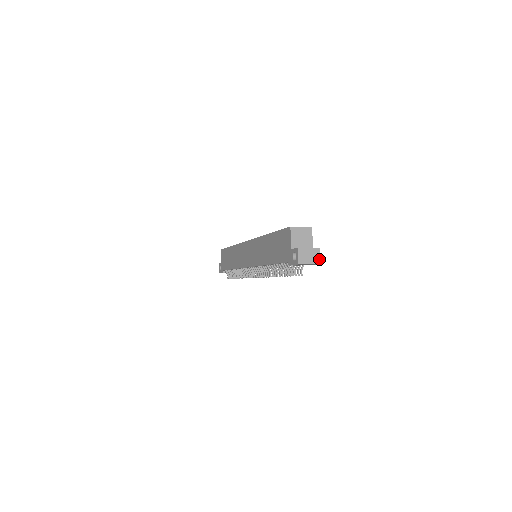
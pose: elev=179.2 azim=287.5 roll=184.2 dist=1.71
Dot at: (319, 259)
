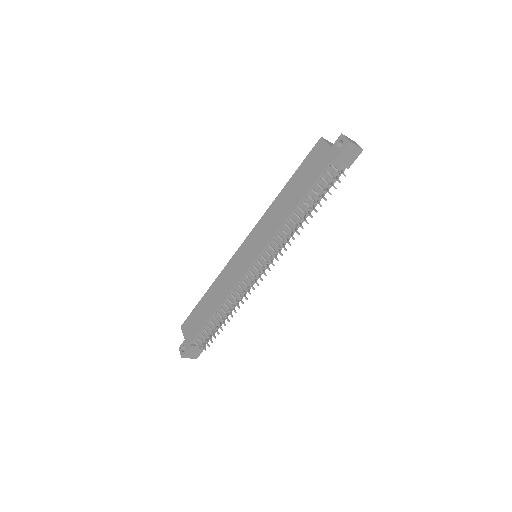
Dot at: (360, 147)
